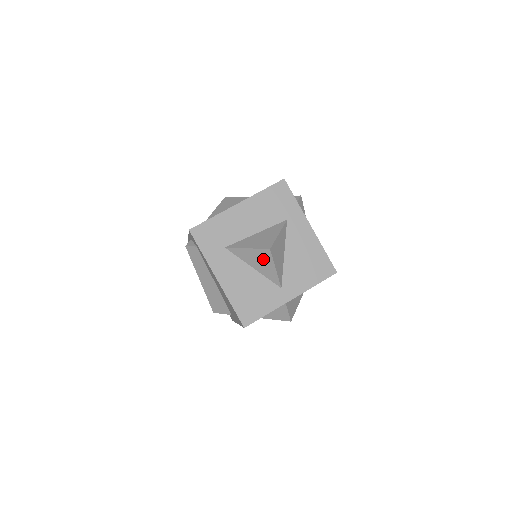
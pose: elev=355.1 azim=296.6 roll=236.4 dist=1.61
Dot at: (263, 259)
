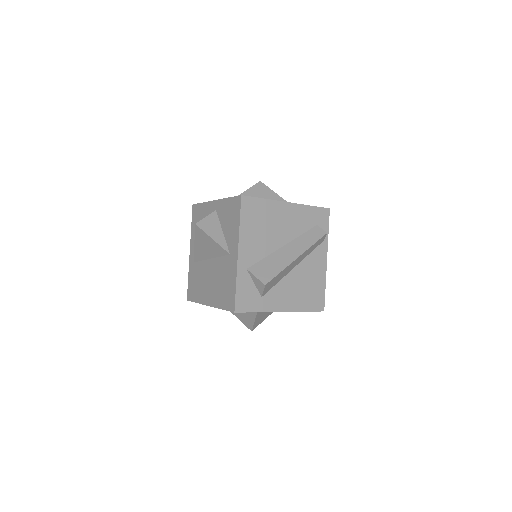
Dot at: occluded
